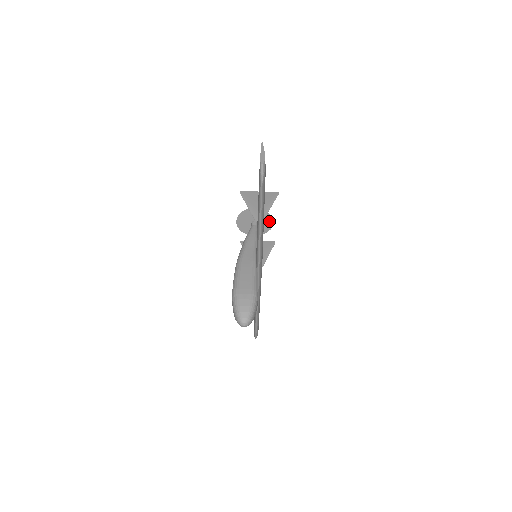
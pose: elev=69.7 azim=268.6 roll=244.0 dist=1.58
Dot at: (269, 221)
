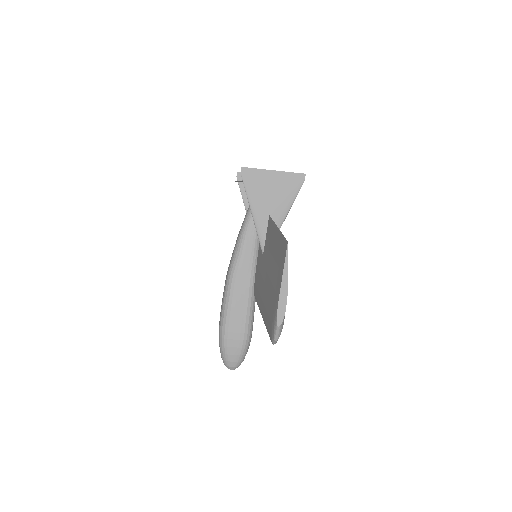
Dot at: occluded
